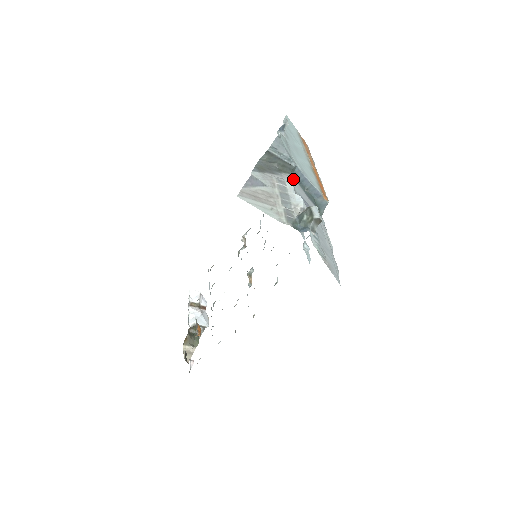
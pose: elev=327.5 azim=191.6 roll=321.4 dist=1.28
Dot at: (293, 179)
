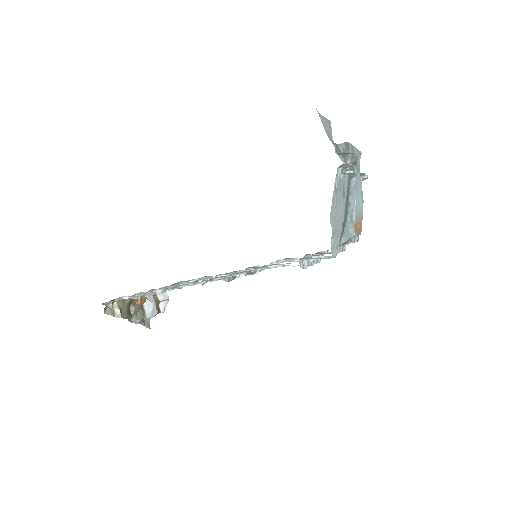
Dot at: (348, 177)
